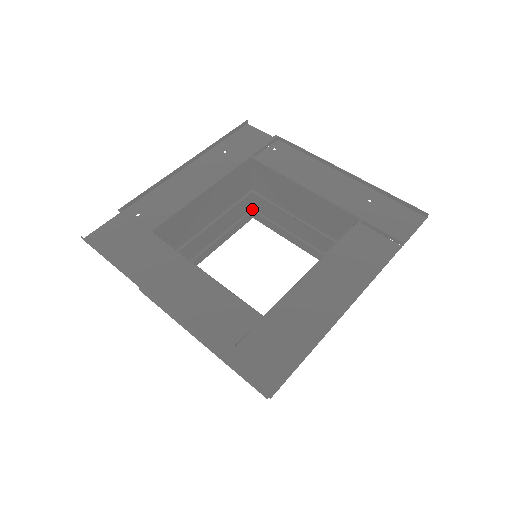
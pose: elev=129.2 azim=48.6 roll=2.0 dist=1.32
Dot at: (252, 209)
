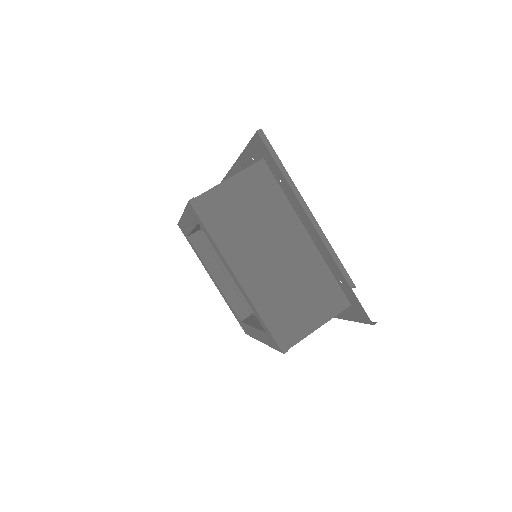
Dot at: (251, 313)
